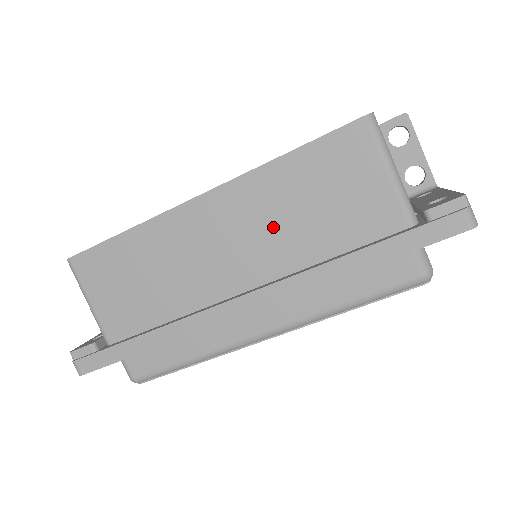
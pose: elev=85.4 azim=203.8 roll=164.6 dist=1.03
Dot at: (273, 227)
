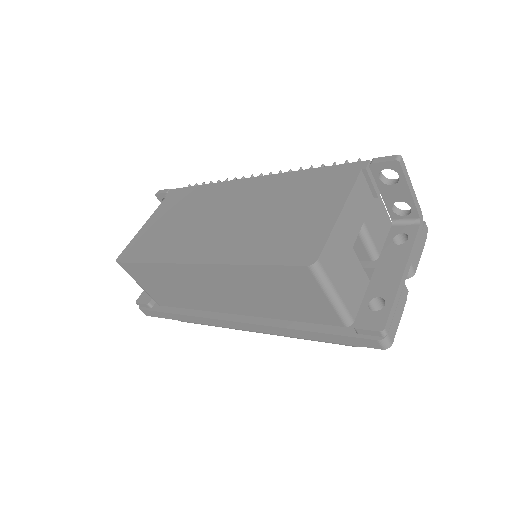
Dot at: (249, 295)
